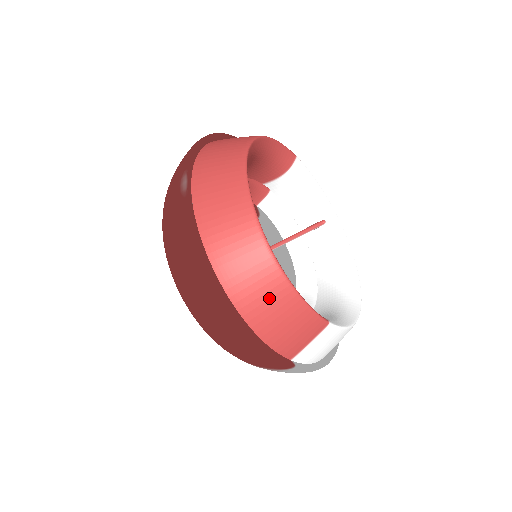
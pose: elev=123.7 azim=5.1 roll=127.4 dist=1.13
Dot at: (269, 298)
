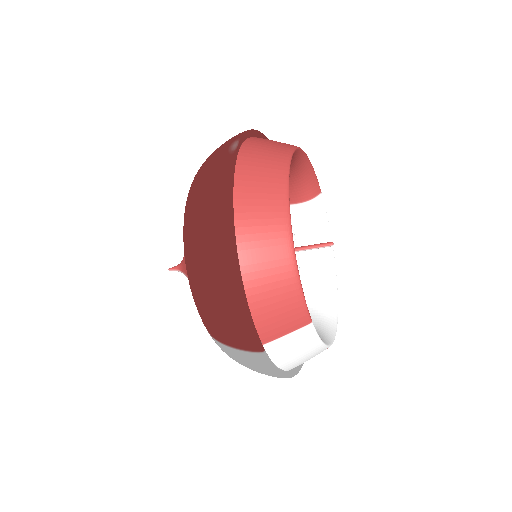
Dot at: (272, 267)
